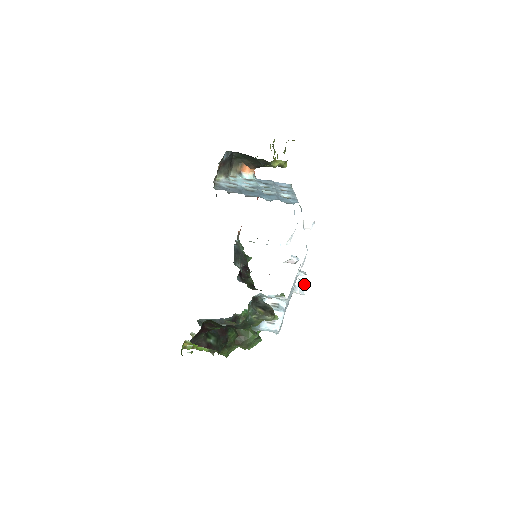
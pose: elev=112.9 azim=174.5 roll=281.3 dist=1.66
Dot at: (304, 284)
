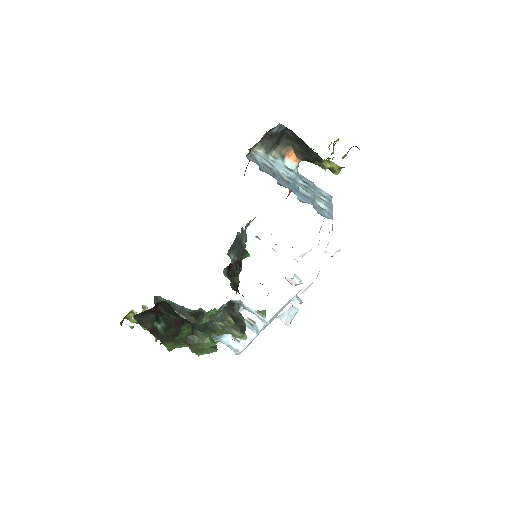
Dot at: (295, 314)
